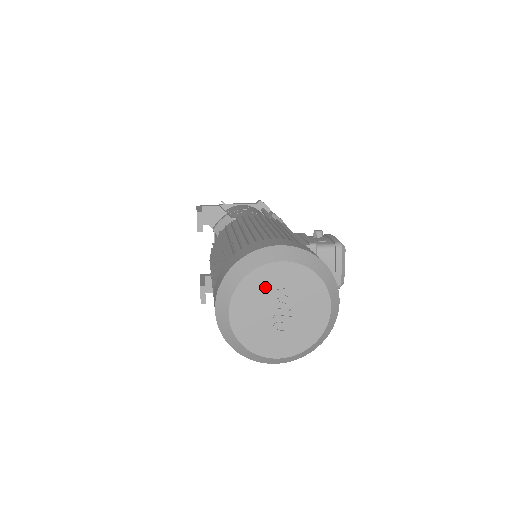
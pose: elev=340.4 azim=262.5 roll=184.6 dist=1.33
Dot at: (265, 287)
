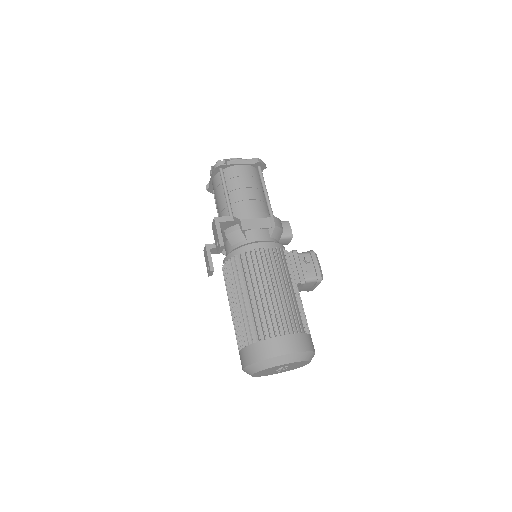
Dot at: (277, 368)
